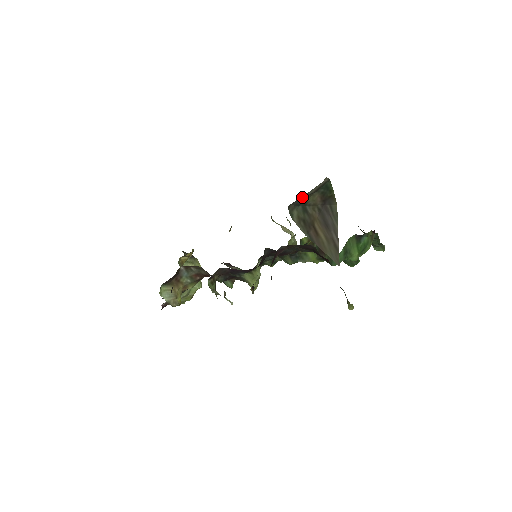
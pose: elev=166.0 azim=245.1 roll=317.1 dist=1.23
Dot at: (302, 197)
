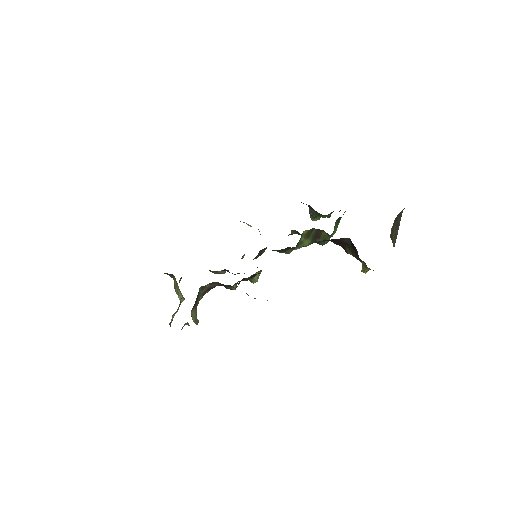
Dot at: occluded
